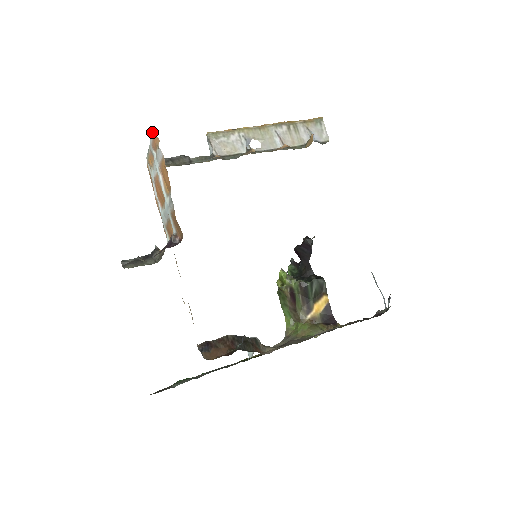
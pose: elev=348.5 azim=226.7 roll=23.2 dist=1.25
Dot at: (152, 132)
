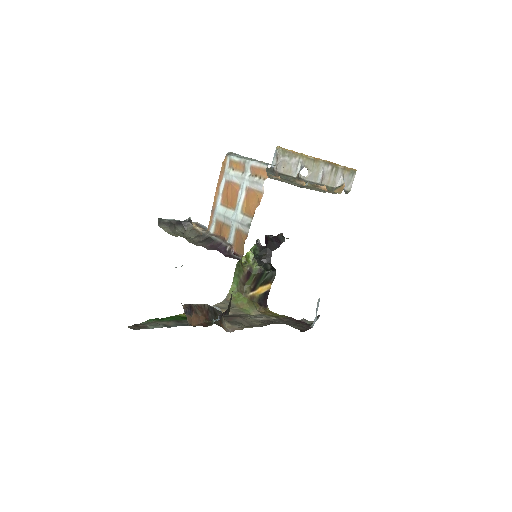
Dot at: (261, 162)
